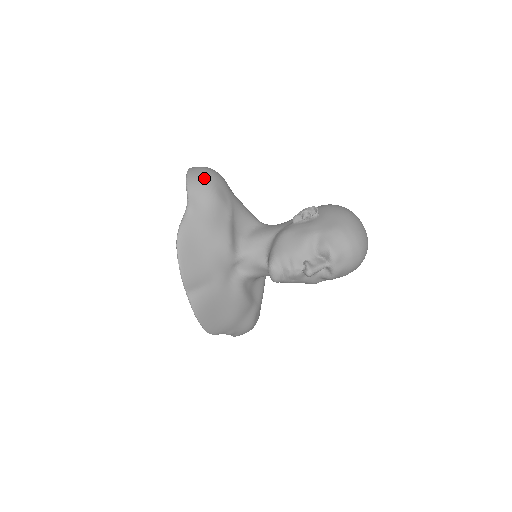
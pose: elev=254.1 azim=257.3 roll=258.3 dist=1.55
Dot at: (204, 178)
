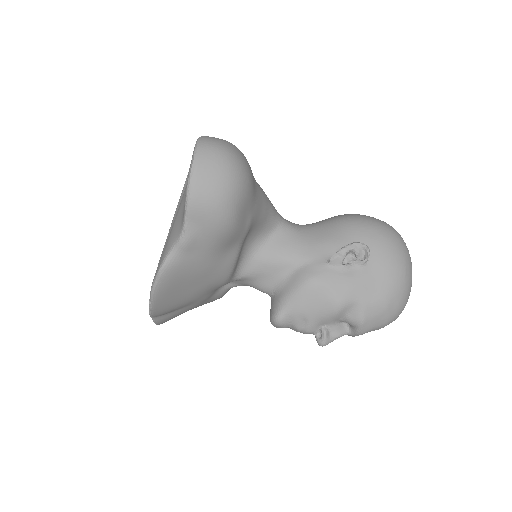
Dot at: (221, 196)
